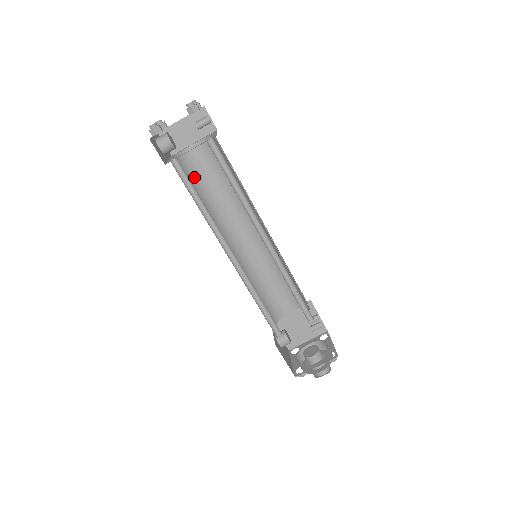
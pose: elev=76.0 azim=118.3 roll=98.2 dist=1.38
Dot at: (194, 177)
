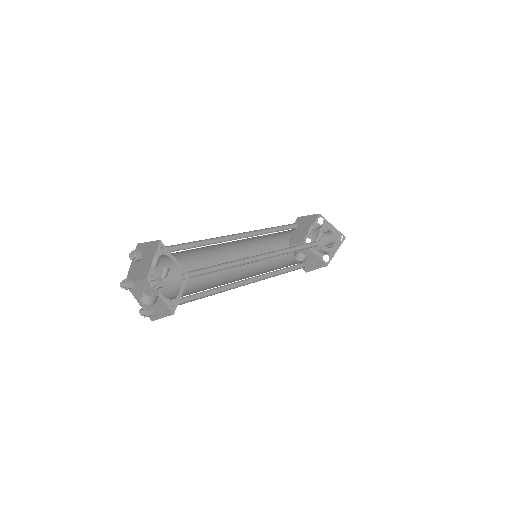
Dot at: (177, 273)
